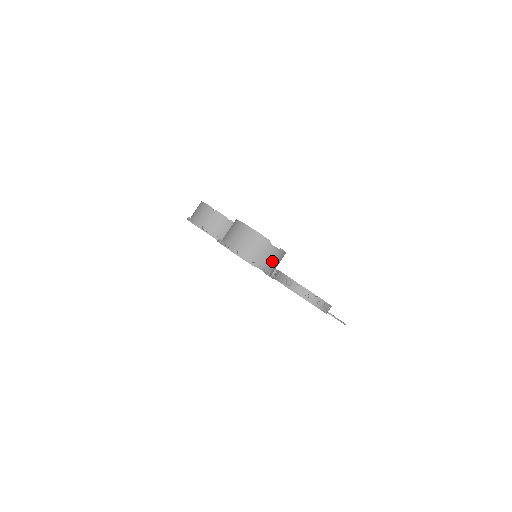
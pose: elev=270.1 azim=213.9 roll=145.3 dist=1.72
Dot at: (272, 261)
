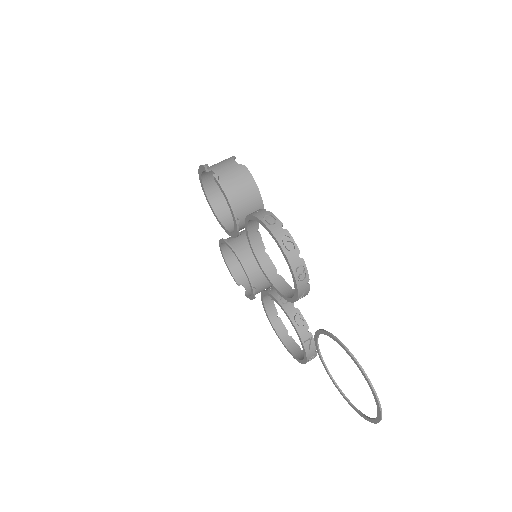
Dot at: (229, 172)
